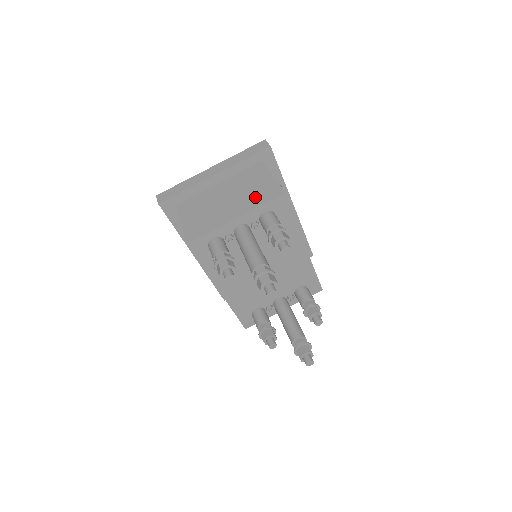
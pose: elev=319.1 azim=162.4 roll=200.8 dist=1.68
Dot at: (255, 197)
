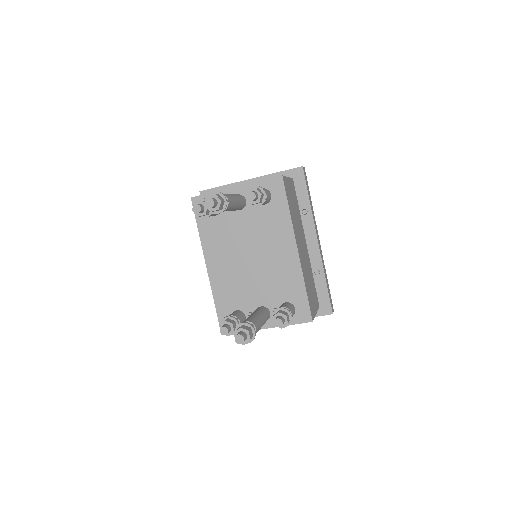
Dot at: occluded
